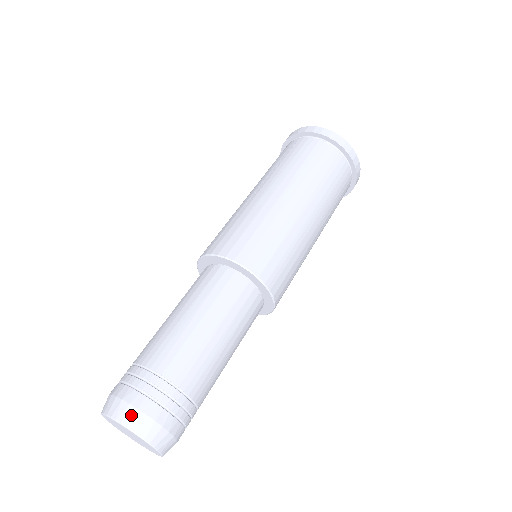
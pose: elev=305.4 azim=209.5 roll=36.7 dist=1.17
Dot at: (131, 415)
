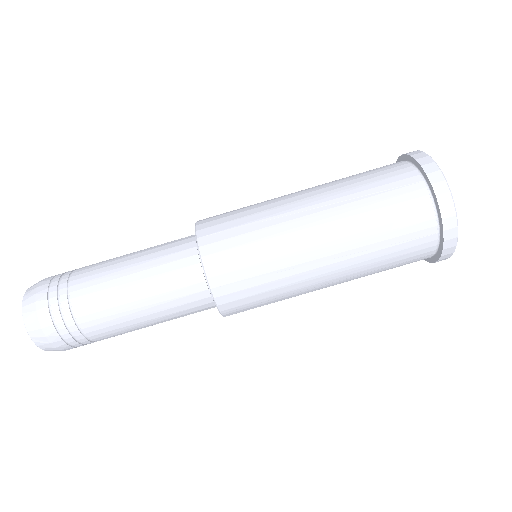
Dot at: (35, 328)
